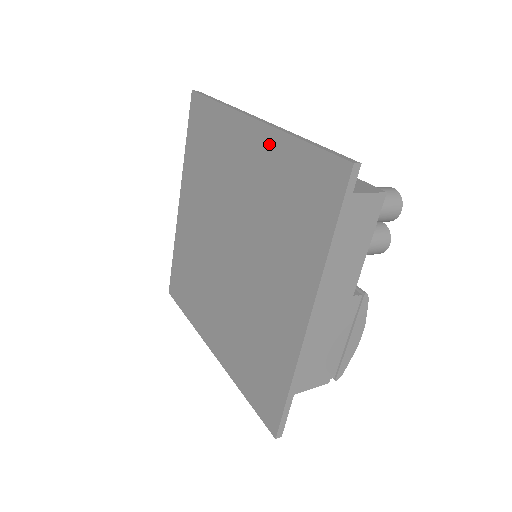
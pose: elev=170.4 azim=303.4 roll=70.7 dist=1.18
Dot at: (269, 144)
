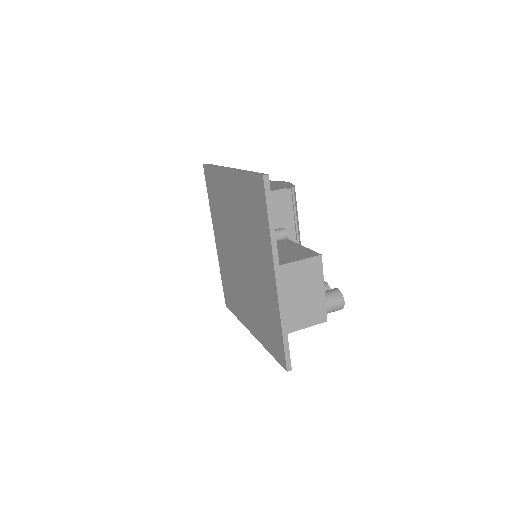
Dot at: (274, 300)
